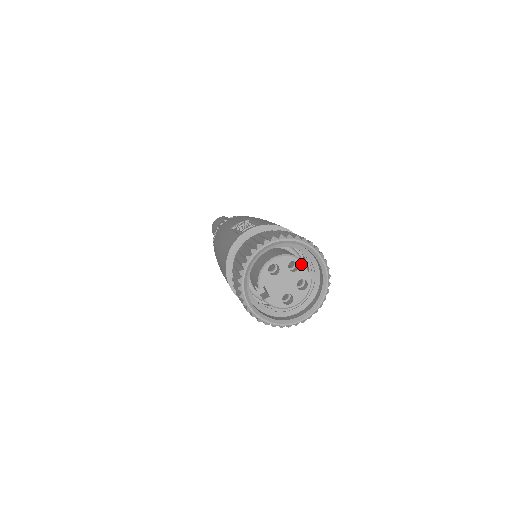
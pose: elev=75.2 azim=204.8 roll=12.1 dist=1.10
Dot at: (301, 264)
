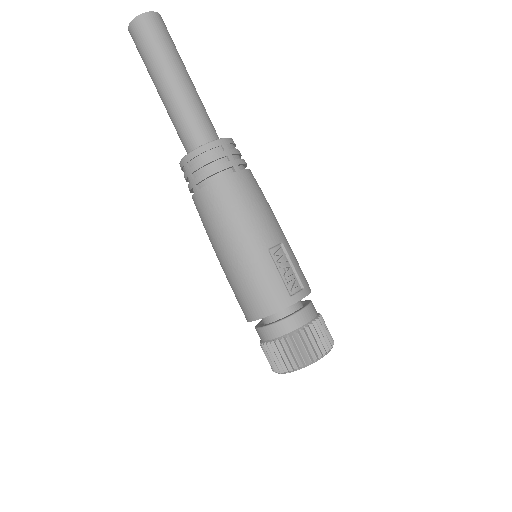
Dot at: occluded
